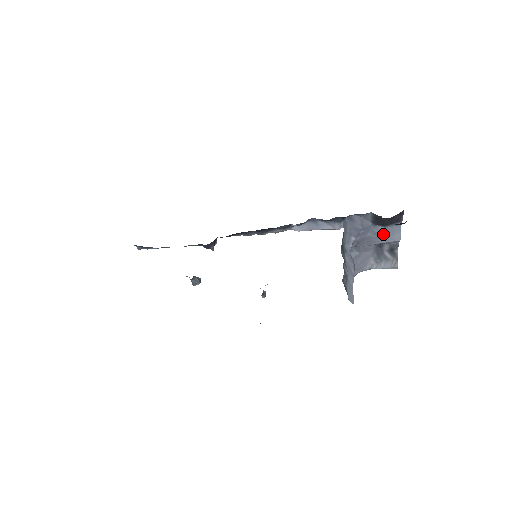
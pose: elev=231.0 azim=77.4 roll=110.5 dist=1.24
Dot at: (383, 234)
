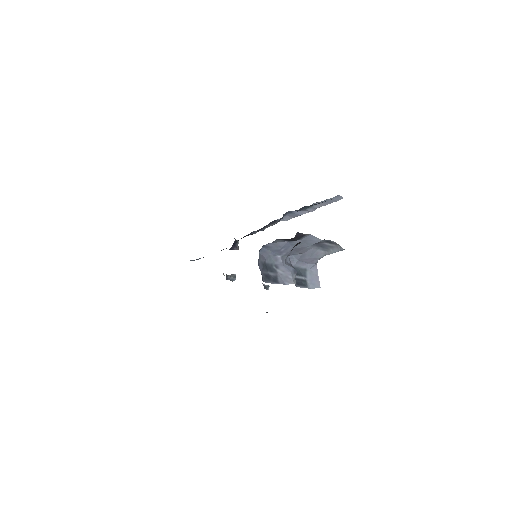
Dot at: (304, 242)
